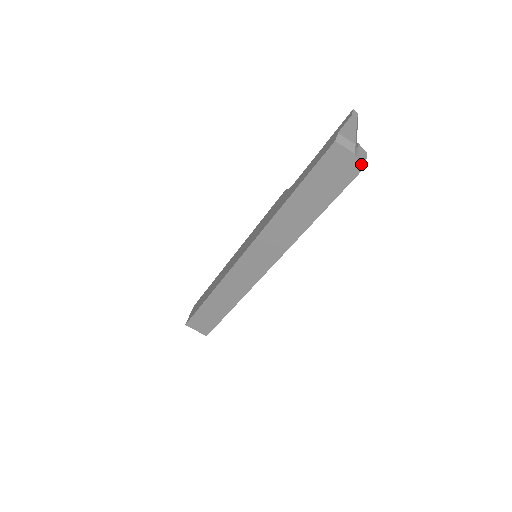
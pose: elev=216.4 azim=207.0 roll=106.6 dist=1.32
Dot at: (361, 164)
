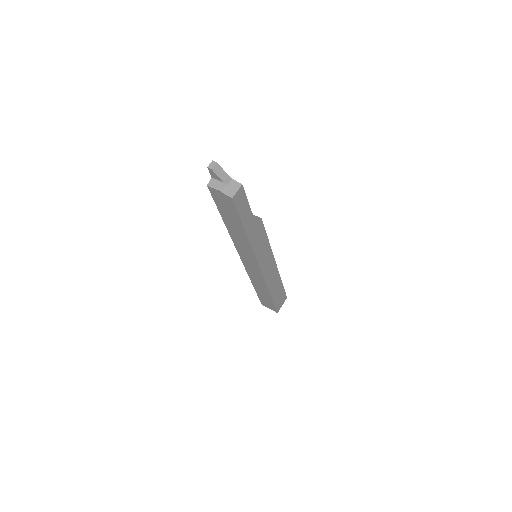
Dot at: (229, 197)
